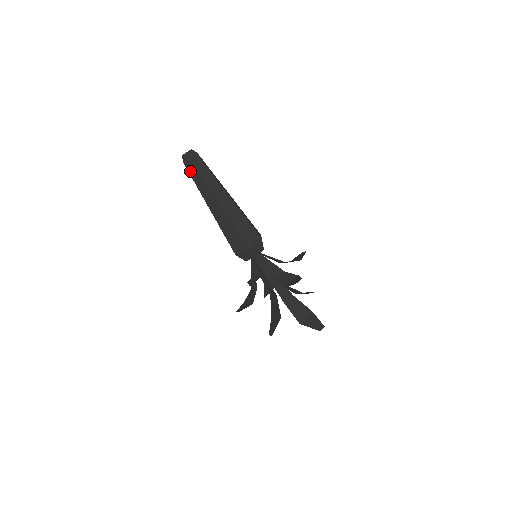
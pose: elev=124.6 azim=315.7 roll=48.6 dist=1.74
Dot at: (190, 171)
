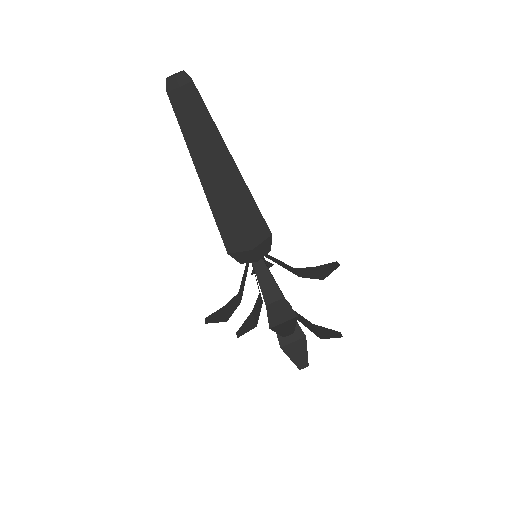
Dot at: (191, 104)
